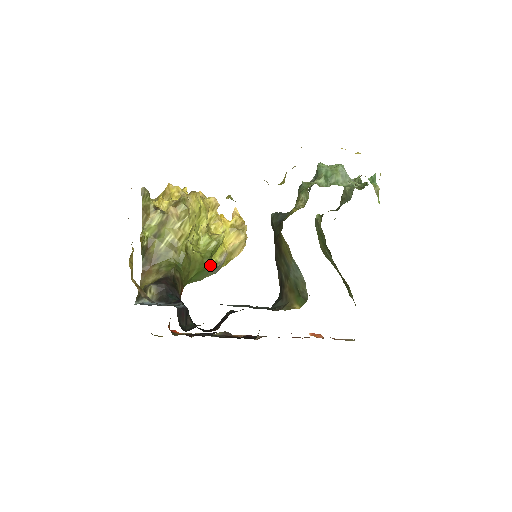
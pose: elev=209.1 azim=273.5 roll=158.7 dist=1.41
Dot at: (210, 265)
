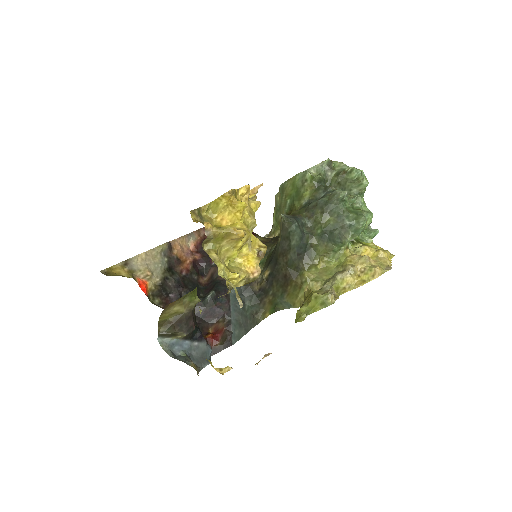
Dot at: occluded
